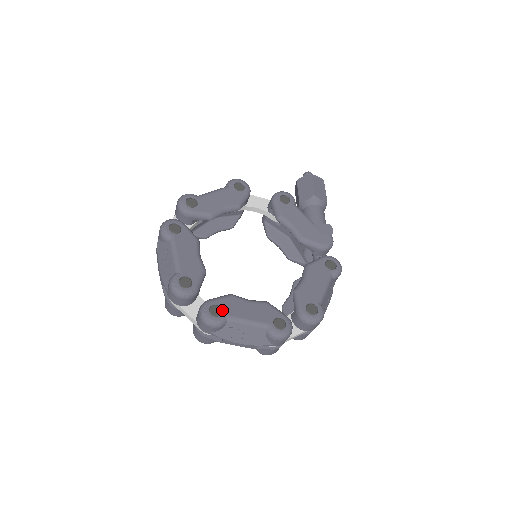
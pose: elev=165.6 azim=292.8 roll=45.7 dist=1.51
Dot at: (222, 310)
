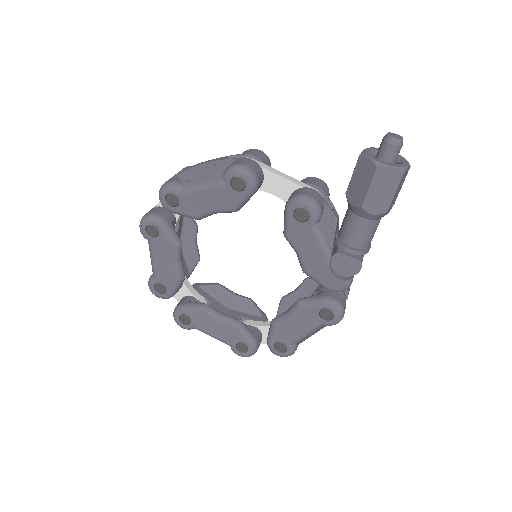
Dot at: (191, 320)
